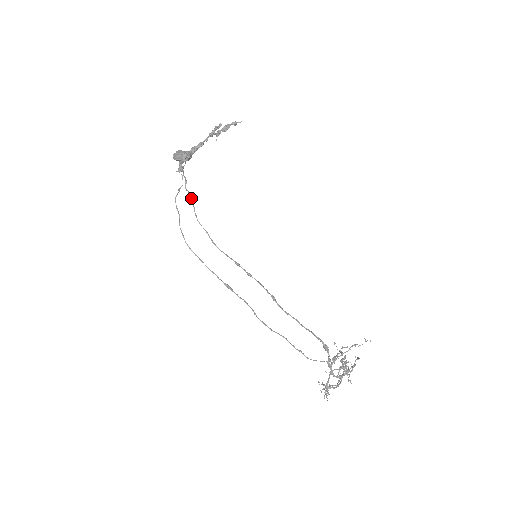
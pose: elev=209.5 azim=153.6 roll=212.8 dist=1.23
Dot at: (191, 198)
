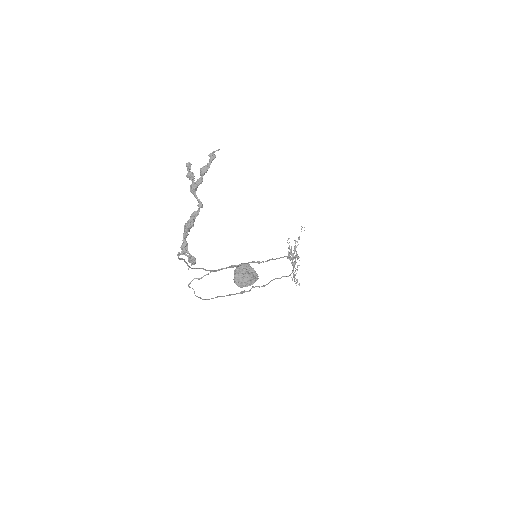
Dot at: occluded
